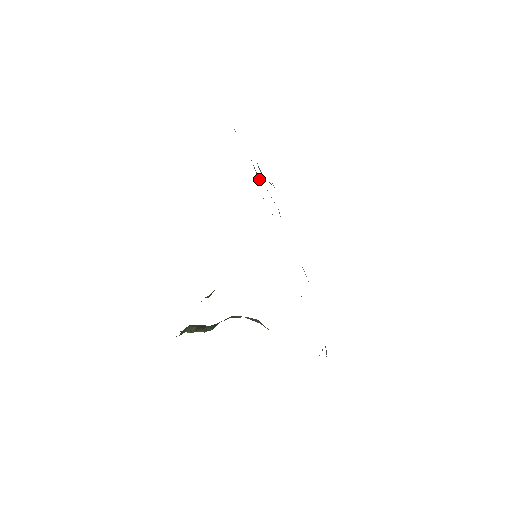
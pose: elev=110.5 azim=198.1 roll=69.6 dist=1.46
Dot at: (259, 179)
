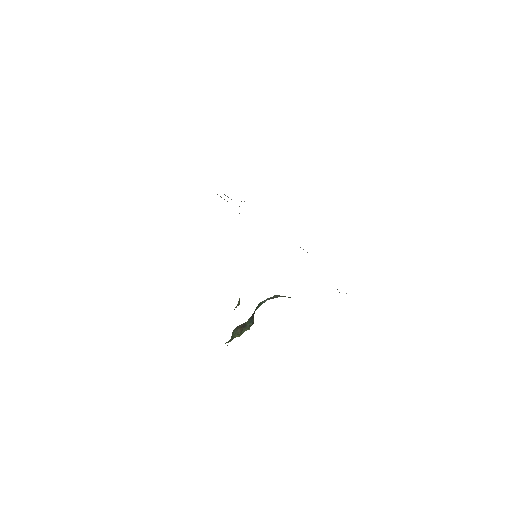
Dot at: occluded
